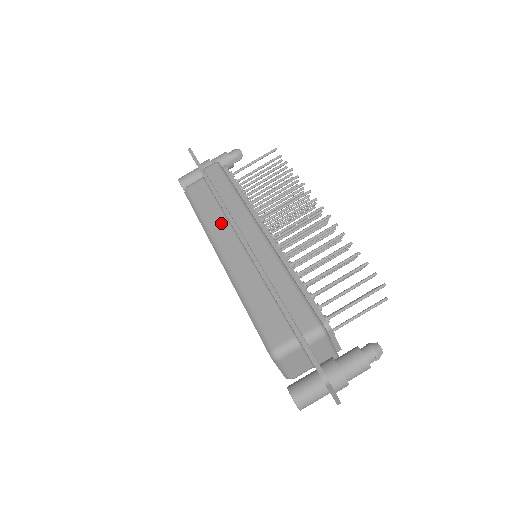
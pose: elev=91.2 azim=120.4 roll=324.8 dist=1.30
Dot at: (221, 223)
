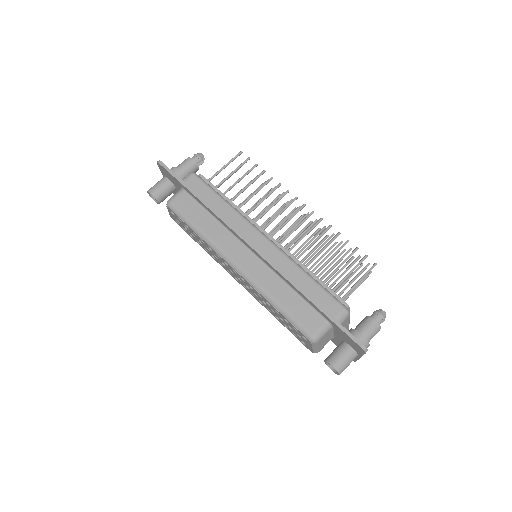
Dot at: (221, 233)
